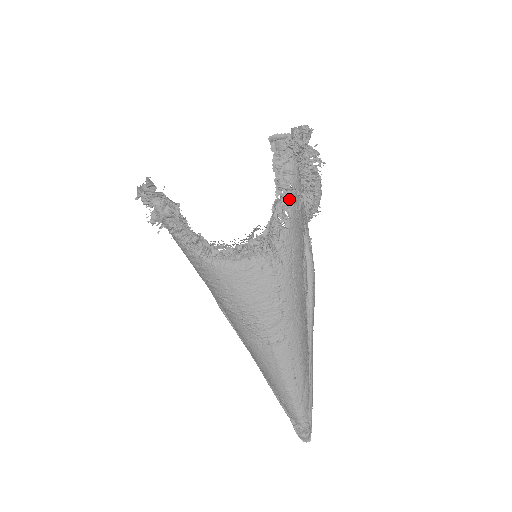
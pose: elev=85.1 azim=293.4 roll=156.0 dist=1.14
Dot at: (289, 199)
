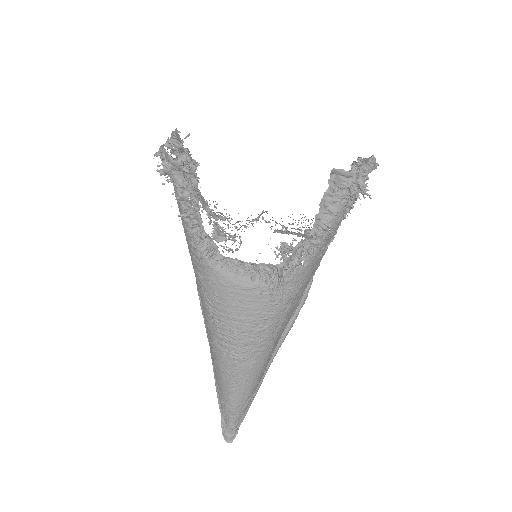
Dot at: (321, 239)
